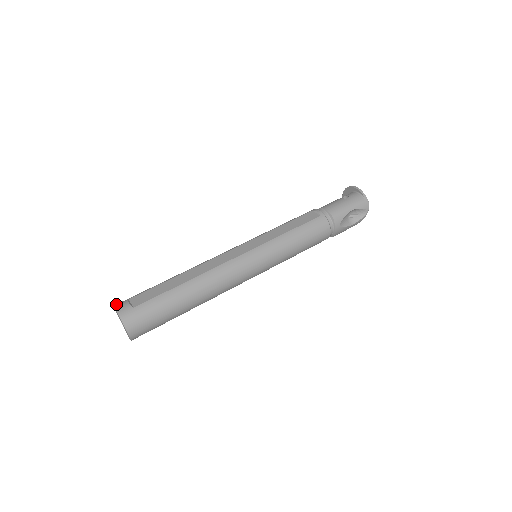
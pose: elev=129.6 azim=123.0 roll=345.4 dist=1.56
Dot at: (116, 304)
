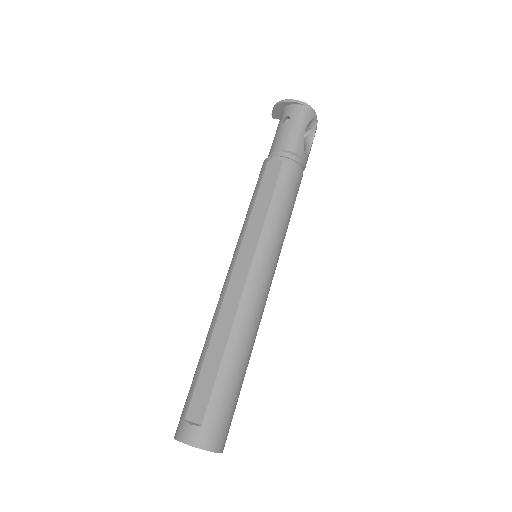
Dot at: (176, 435)
